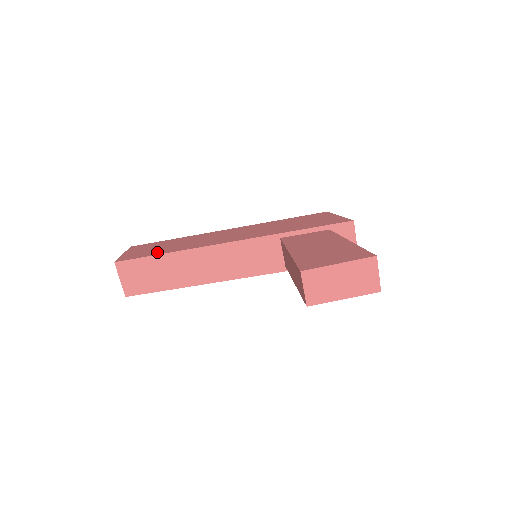
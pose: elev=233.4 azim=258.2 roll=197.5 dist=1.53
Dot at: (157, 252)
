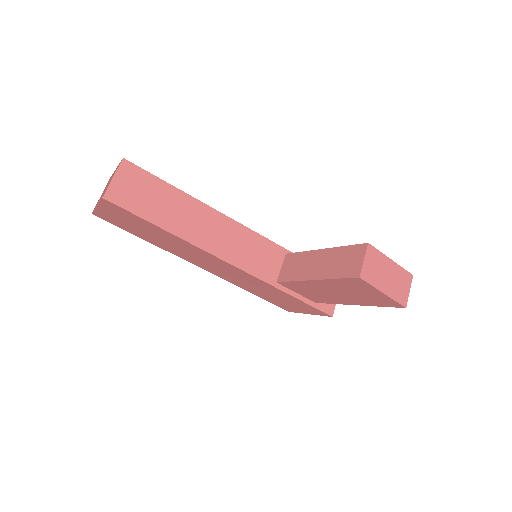
Dot at: occluded
